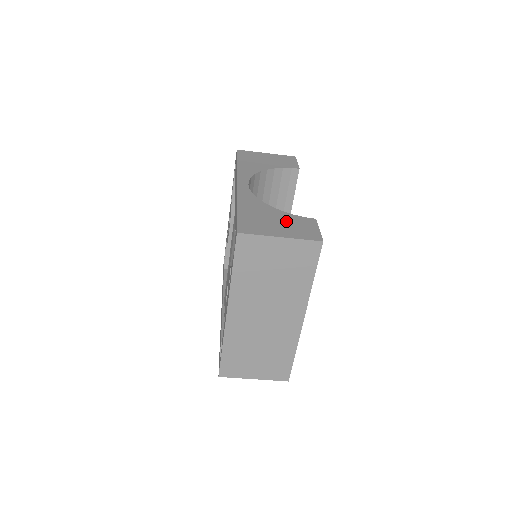
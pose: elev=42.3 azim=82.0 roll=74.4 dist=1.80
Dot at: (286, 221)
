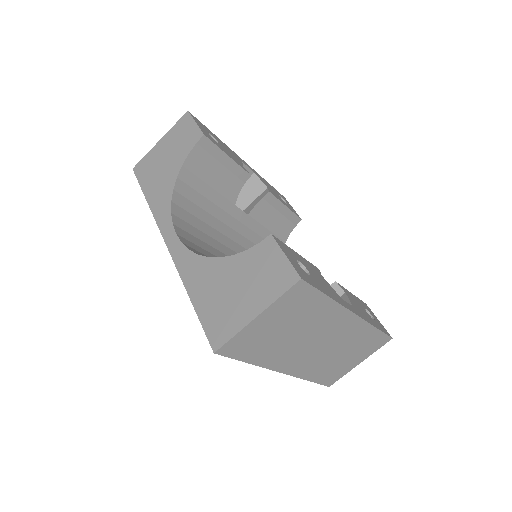
Dot at: (245, 275)
